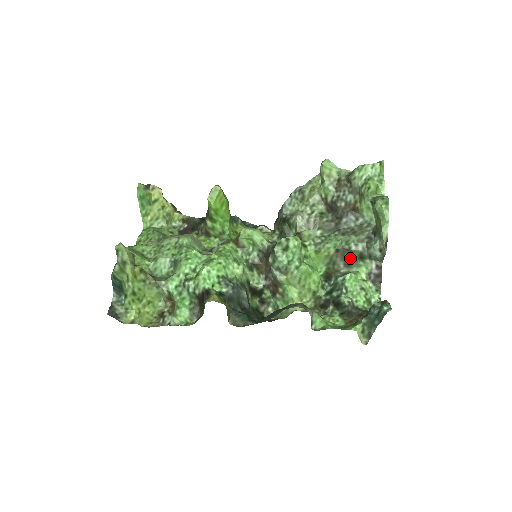
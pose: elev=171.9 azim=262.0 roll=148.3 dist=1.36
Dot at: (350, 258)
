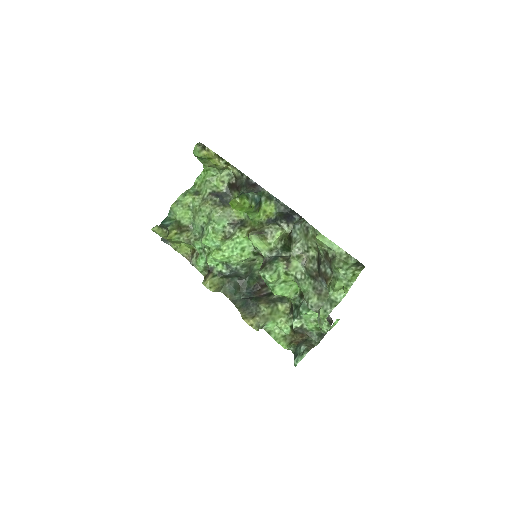
Dot at: occluded
